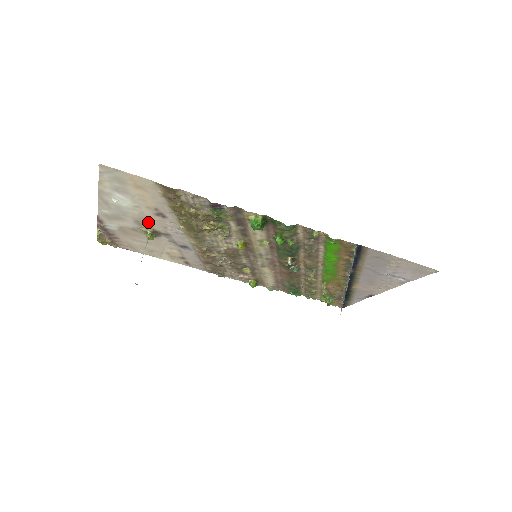
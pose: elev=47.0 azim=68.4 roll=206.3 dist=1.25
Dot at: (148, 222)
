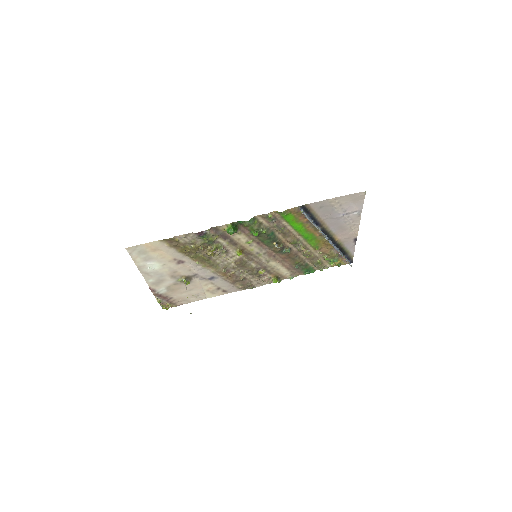
Dot at: (178, 273)
